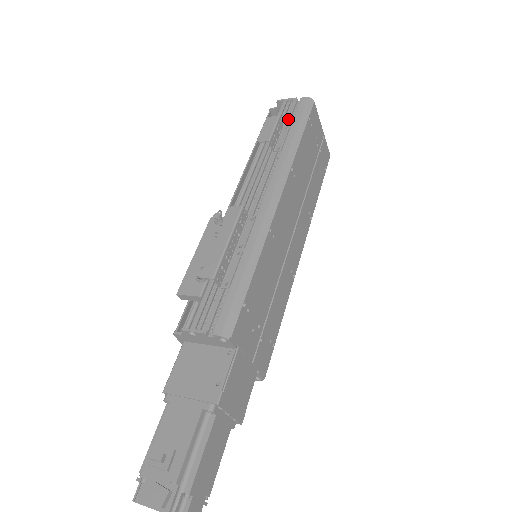
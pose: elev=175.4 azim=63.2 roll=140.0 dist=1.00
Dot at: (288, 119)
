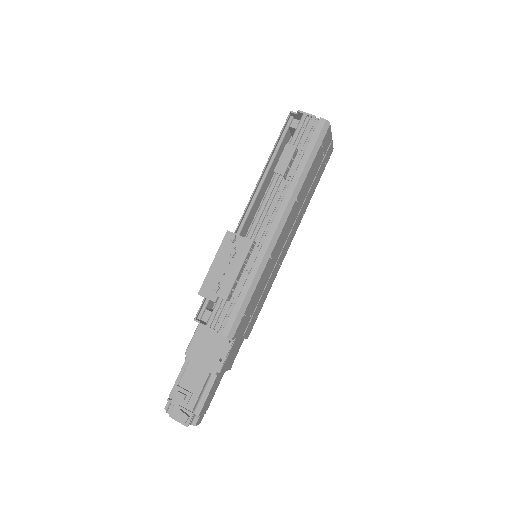
Dot at: (303, 143)
